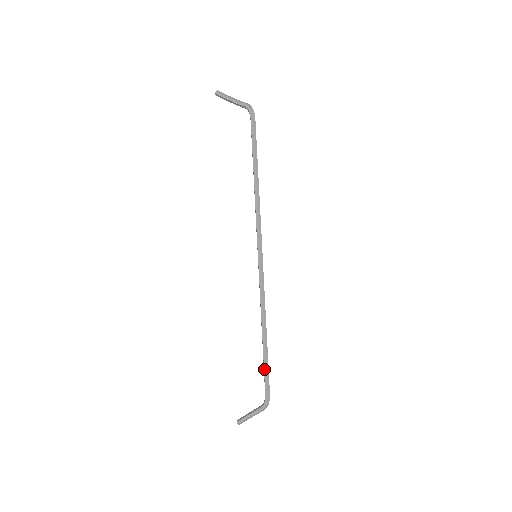
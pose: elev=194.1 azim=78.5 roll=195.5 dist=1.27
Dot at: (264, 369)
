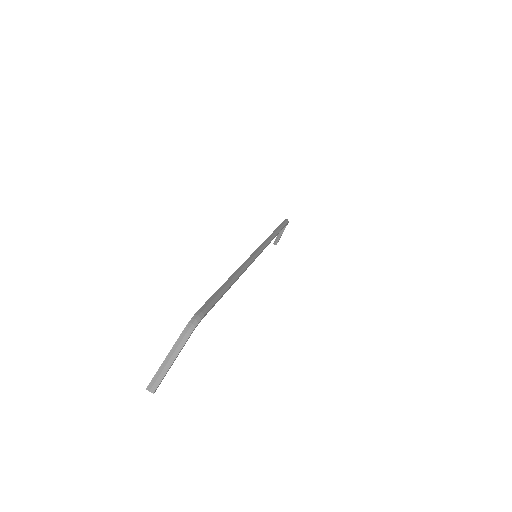
Dot at: occluded
